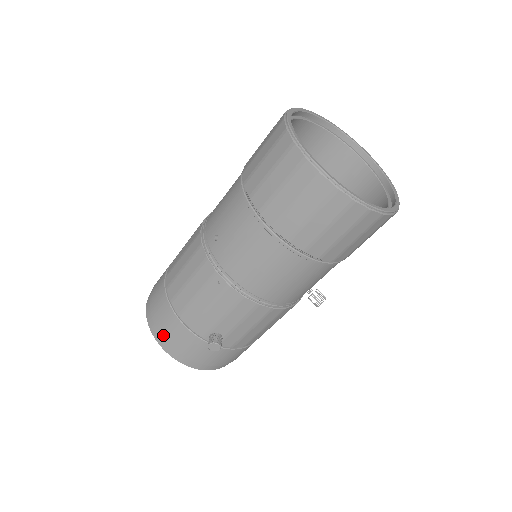
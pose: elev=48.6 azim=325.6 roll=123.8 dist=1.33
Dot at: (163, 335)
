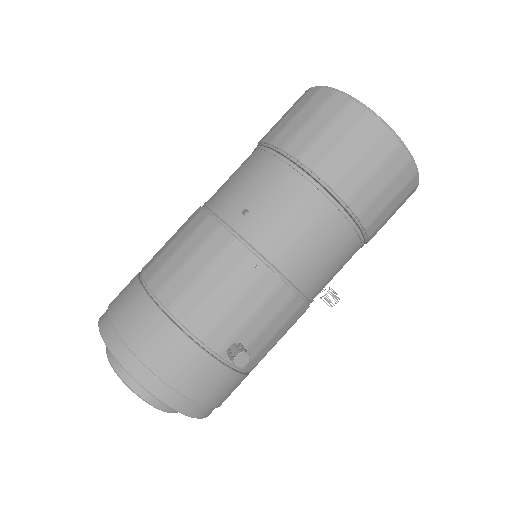
Dot at: (150, 364)
